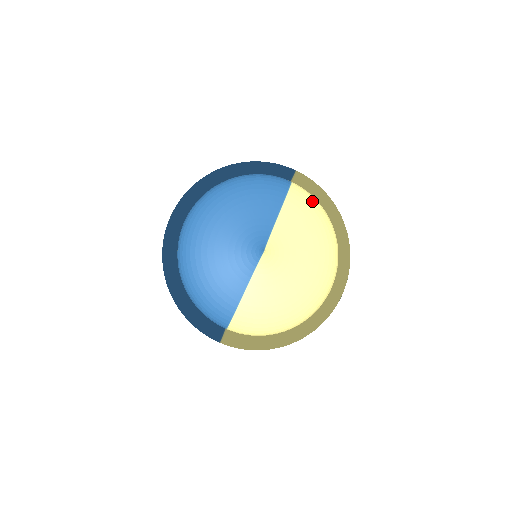
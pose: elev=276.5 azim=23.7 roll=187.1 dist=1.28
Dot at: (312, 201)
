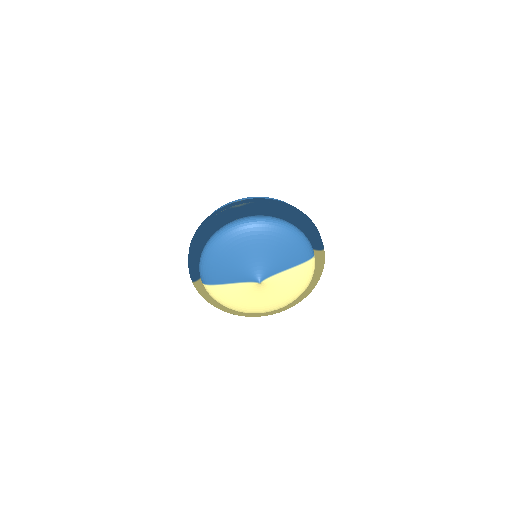
Dot at: (311, 275)
